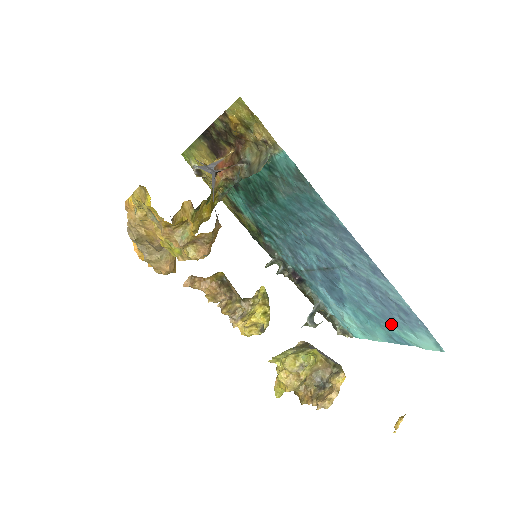
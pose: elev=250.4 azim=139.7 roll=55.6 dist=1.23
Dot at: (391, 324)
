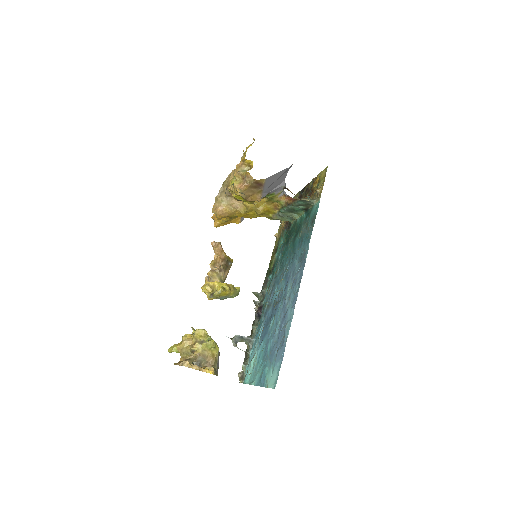
Dot at: (270, 361)
